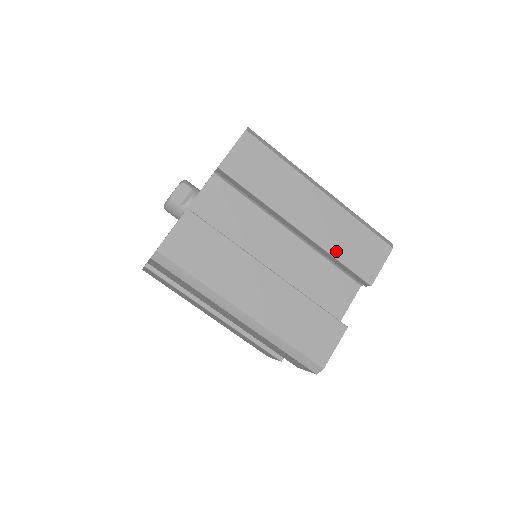
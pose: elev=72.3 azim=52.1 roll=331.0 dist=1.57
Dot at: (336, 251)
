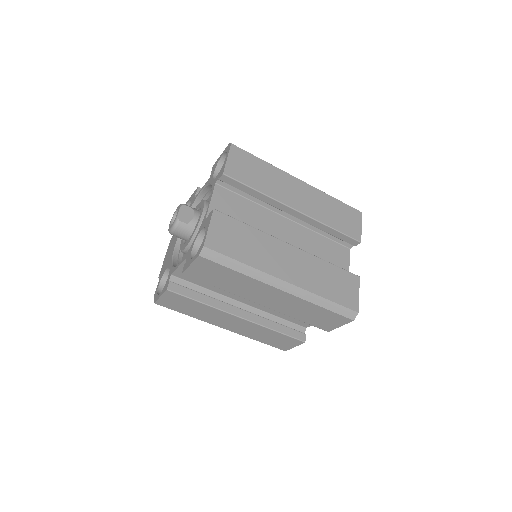
Dot at: (328, 222)
